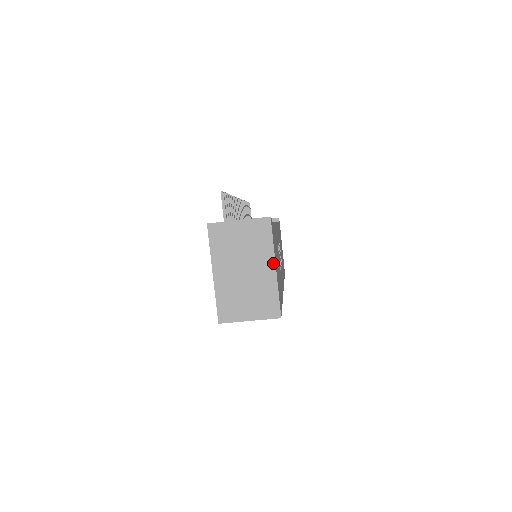
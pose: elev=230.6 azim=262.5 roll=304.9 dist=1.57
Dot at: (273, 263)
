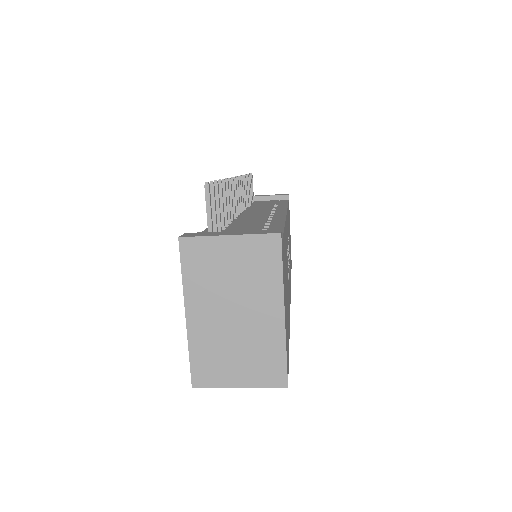
Dot at: (280, 305)
